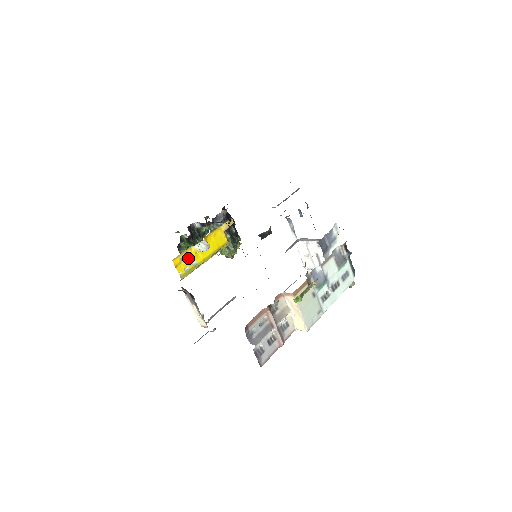
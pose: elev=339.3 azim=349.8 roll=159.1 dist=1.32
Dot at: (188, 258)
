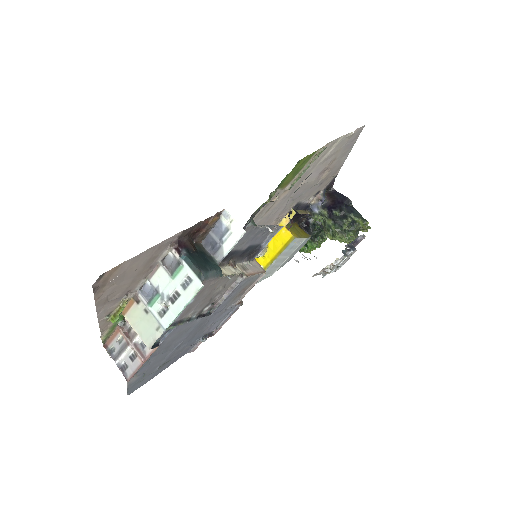
Dot at: occluded
